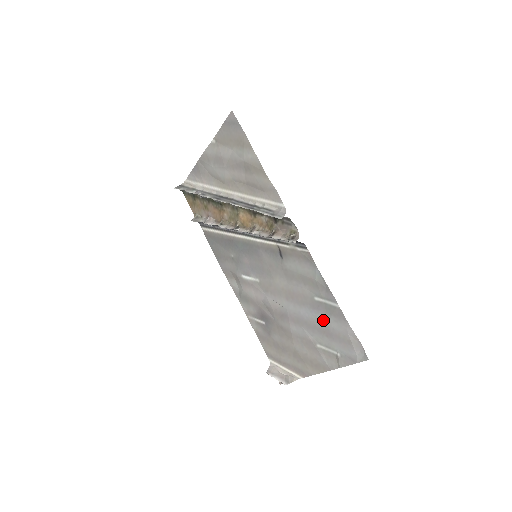
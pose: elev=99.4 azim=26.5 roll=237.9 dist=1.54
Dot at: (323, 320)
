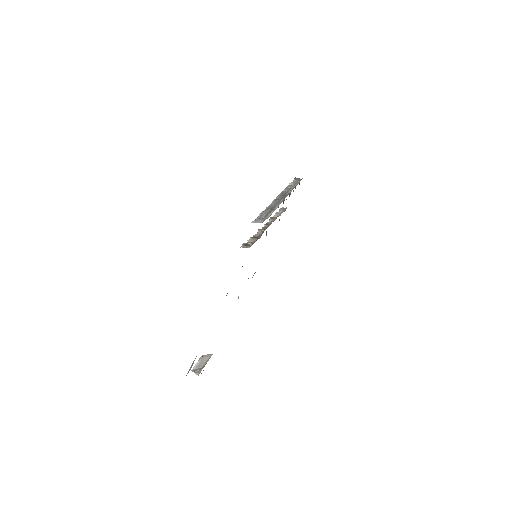
Dot at: occluded
